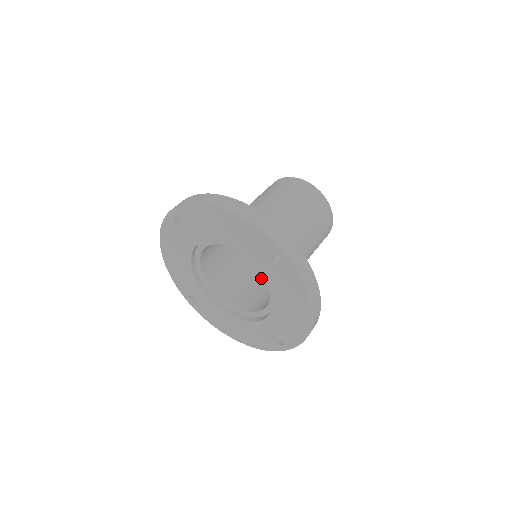
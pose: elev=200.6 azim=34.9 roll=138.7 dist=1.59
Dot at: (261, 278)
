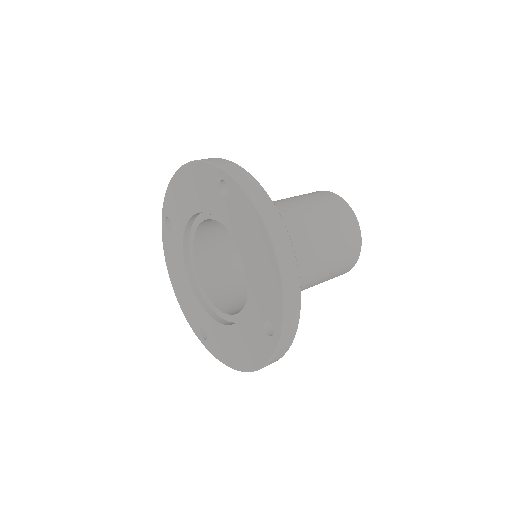
Dot at: occluded
